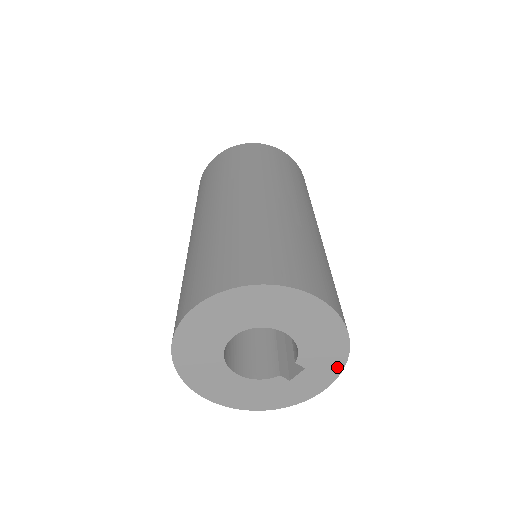
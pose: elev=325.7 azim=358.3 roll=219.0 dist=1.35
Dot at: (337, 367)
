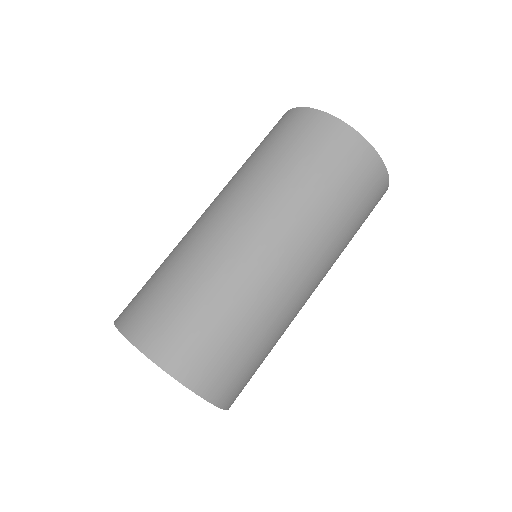
Dot at: occluded
